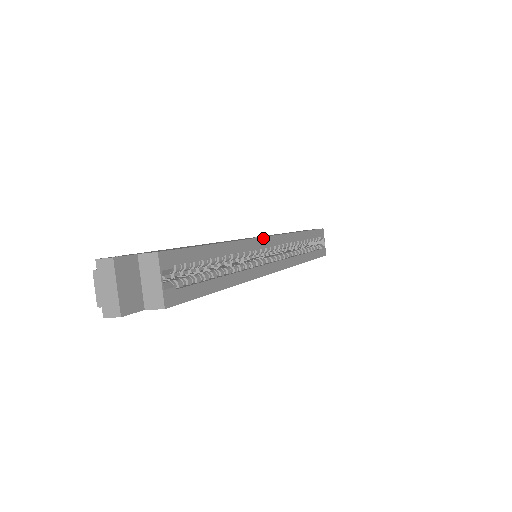
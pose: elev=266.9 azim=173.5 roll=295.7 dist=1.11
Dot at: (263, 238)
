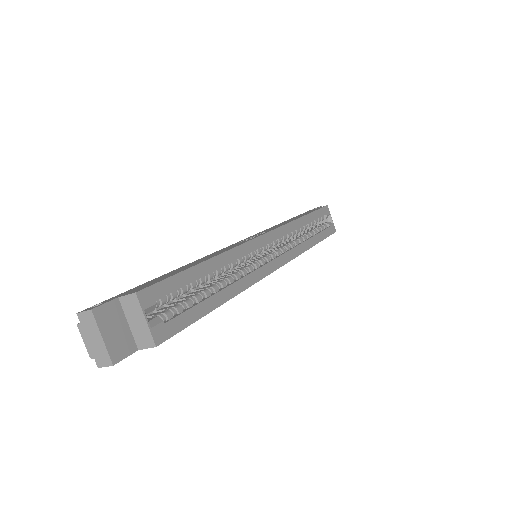
Dot at: (257, 238)
